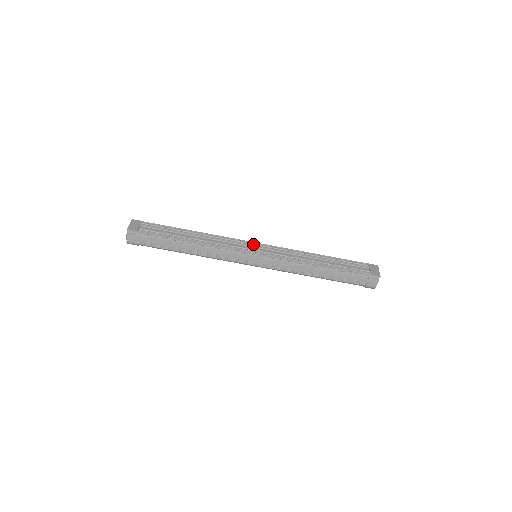
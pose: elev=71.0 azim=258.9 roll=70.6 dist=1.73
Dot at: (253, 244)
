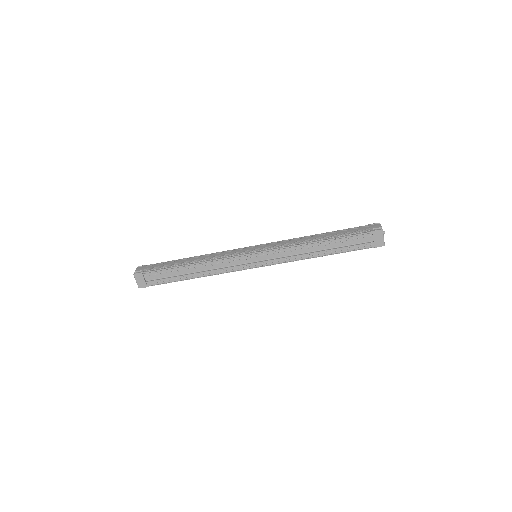
Dot at: (249, 255)
